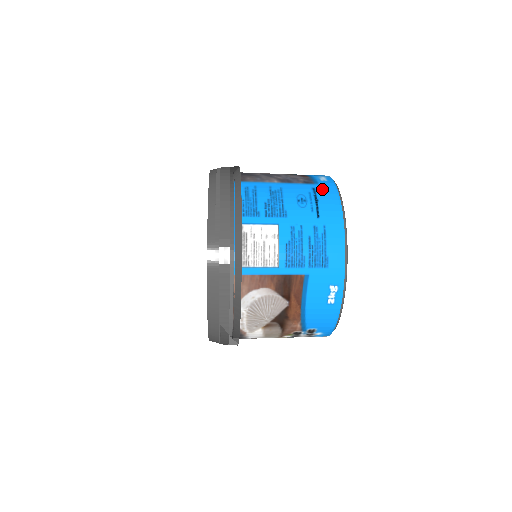
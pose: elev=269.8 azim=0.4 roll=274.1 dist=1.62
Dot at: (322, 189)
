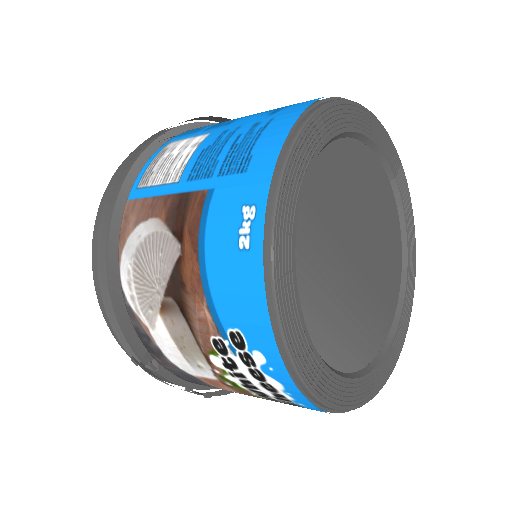
Dot at: occluded
